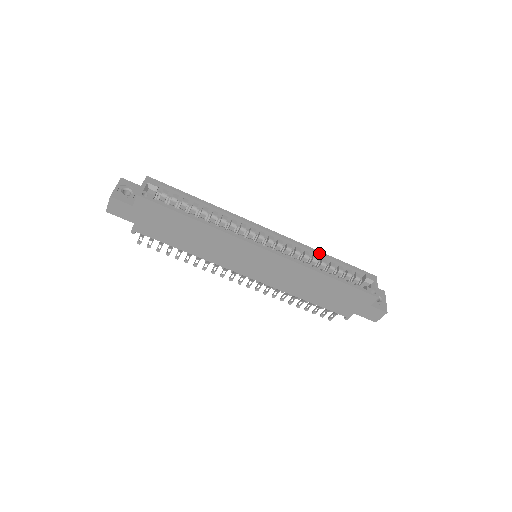
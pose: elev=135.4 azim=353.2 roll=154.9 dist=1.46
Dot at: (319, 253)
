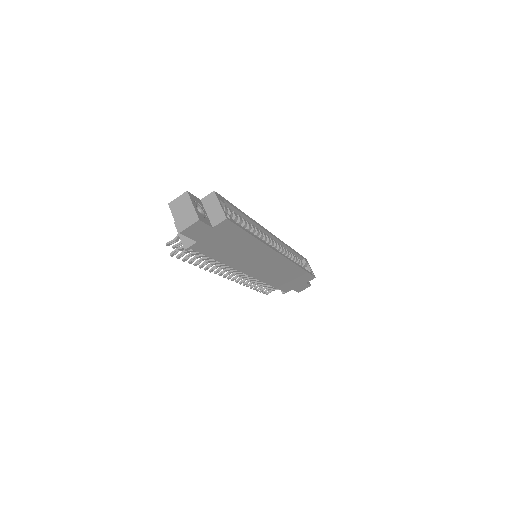
Dot at: (290, 248)
